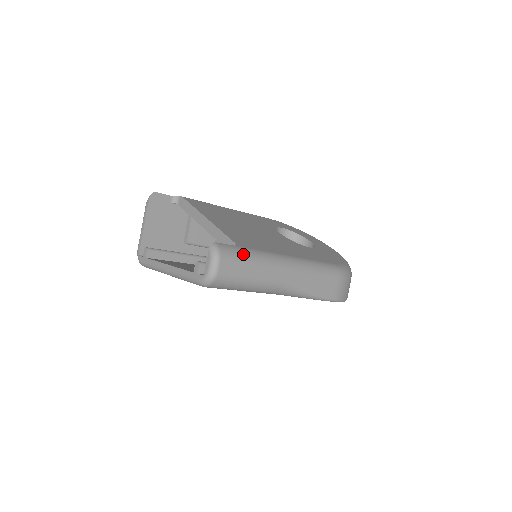
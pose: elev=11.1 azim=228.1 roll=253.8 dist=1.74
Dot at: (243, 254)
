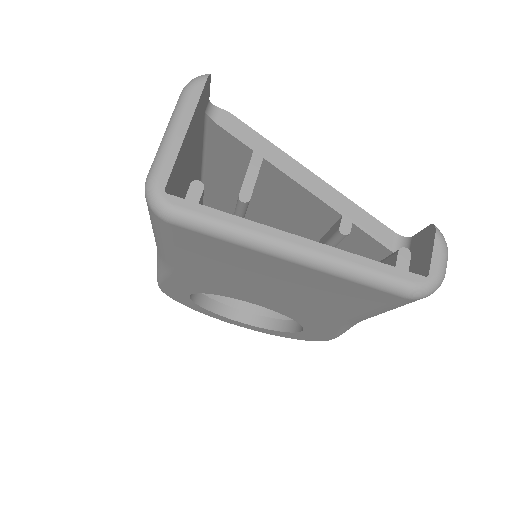
Dot at: occluded
